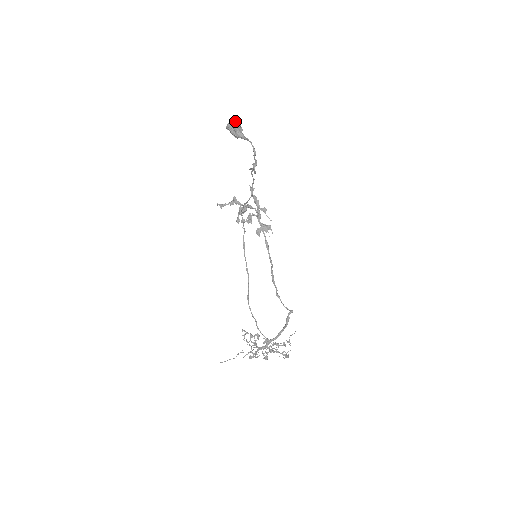
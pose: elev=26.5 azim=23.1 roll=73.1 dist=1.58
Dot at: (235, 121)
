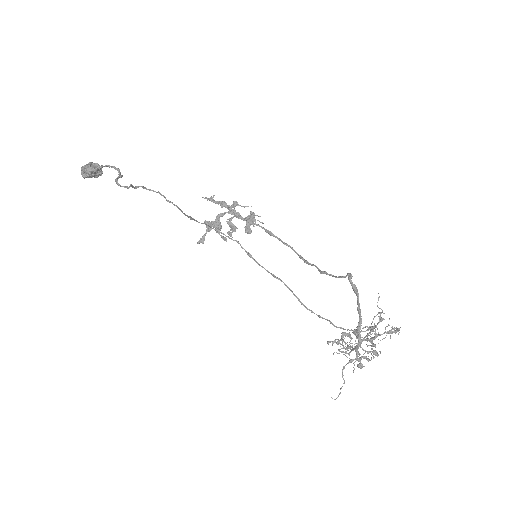
Dot at: (86, 164)
